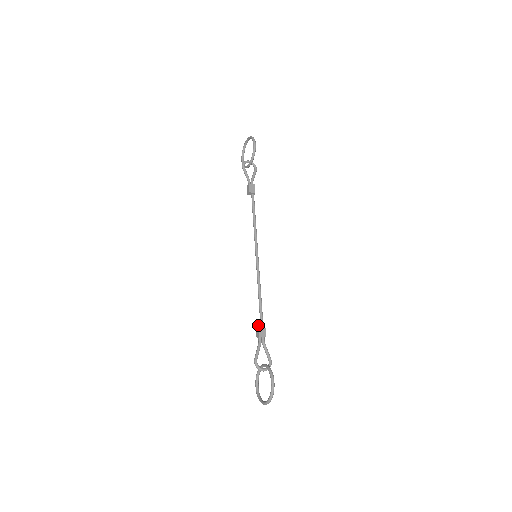
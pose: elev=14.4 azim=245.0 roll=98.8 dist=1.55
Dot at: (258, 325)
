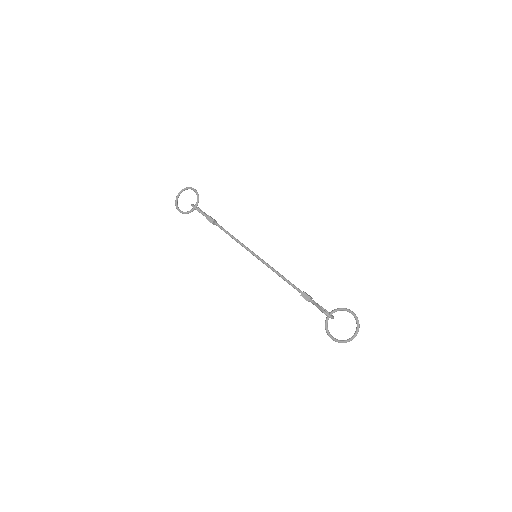
Dot at: (303, 291)
